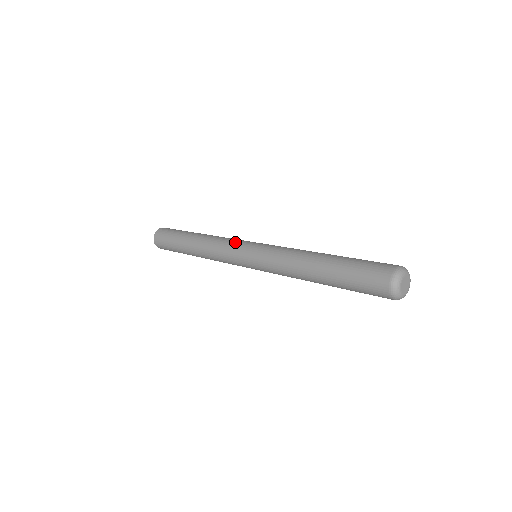
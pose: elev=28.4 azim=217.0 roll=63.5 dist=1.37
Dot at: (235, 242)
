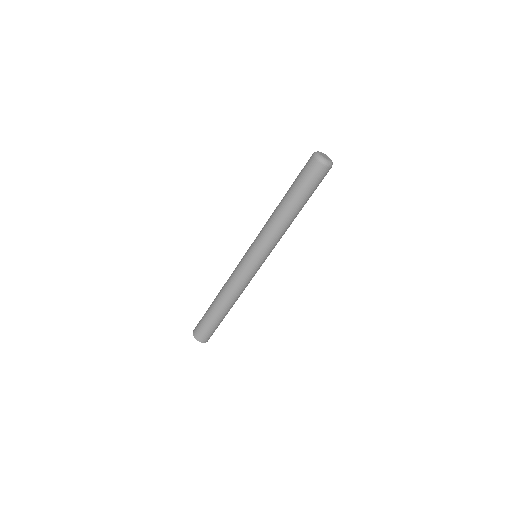
Dot at: (239, 263)
